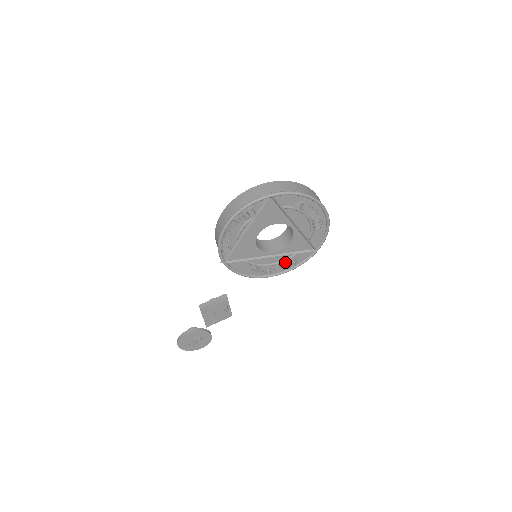
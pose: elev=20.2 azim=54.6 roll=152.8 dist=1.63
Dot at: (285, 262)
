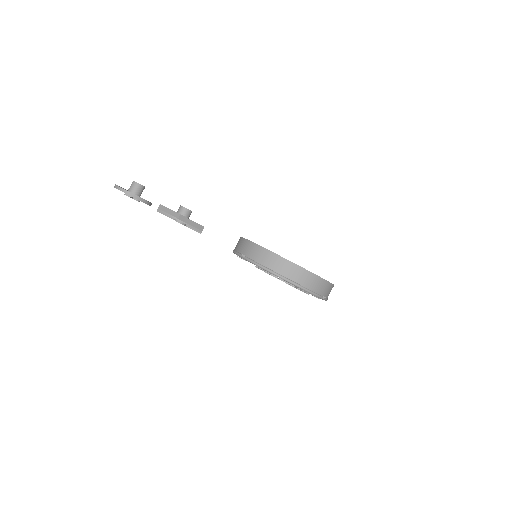
Dot at: occluded
